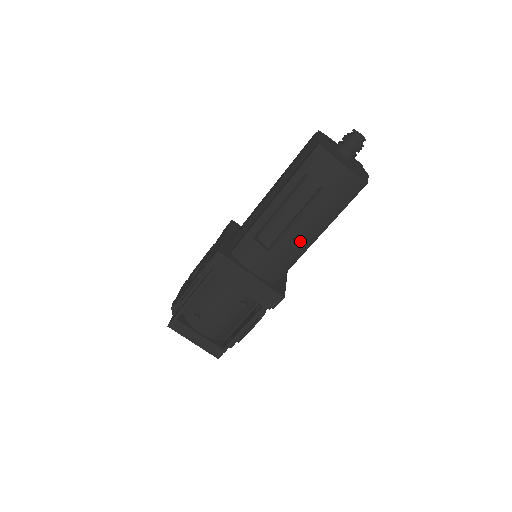
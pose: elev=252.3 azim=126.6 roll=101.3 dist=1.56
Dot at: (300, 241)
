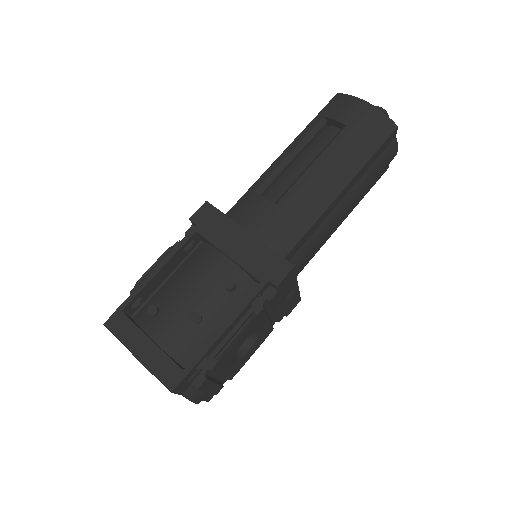
Dot at: (317, 191)
